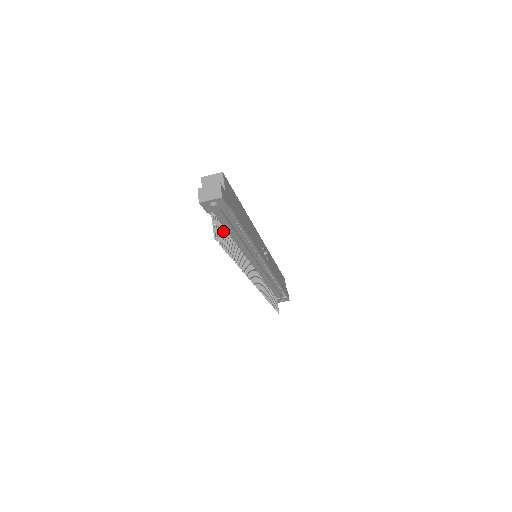
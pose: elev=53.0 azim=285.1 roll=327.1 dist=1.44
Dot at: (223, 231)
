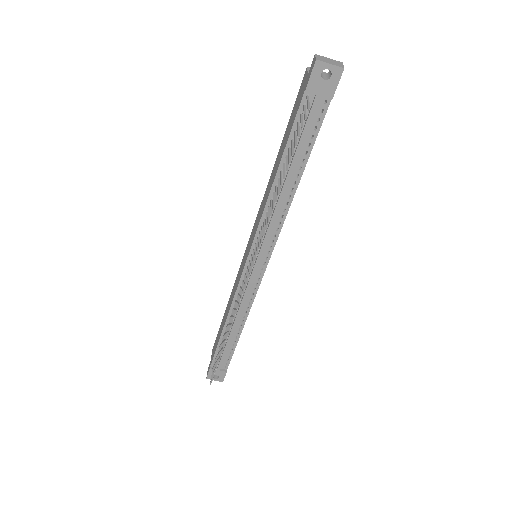
Dot at: (292, 142)
